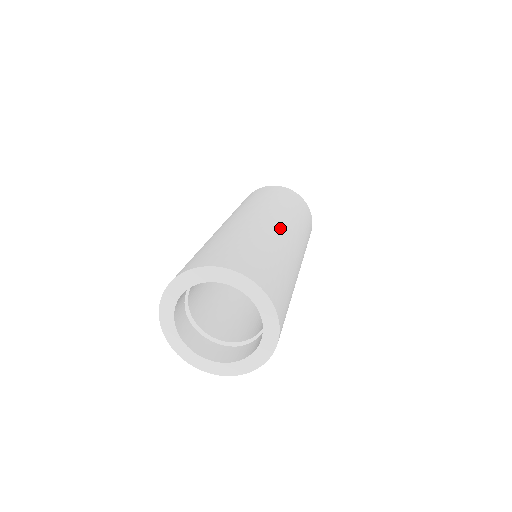
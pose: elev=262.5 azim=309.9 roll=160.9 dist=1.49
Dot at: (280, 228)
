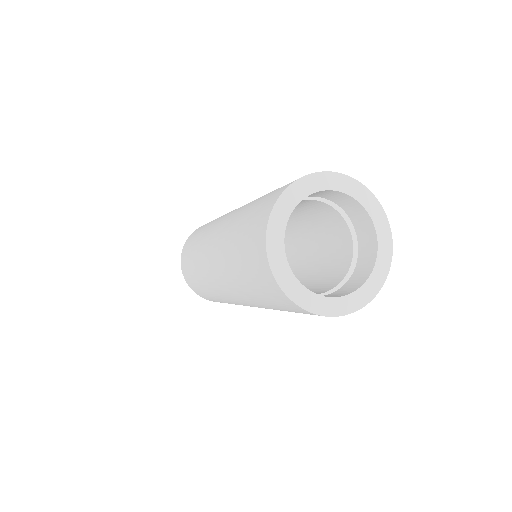
Dot at: occluded
